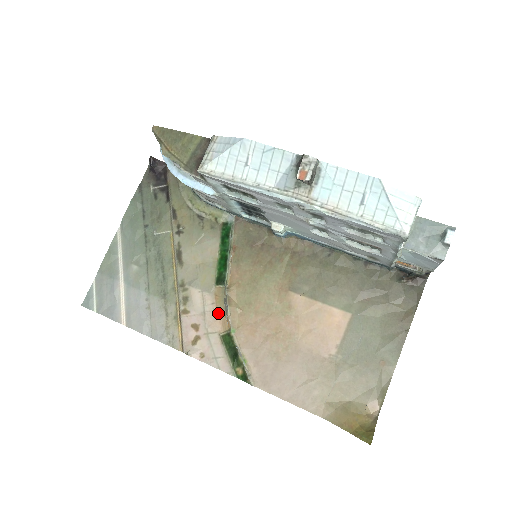
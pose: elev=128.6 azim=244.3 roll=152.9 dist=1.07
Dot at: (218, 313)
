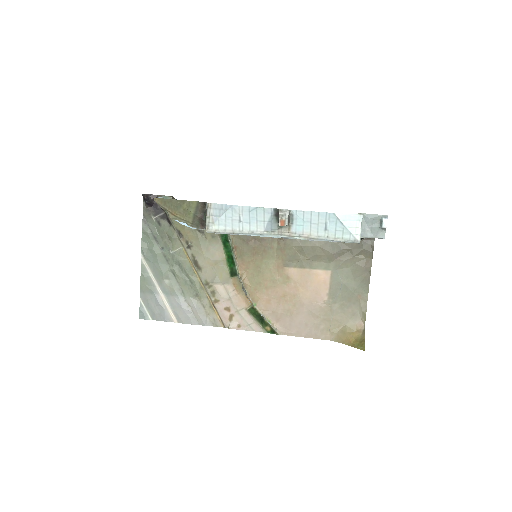
Dot at: (240, 296)
